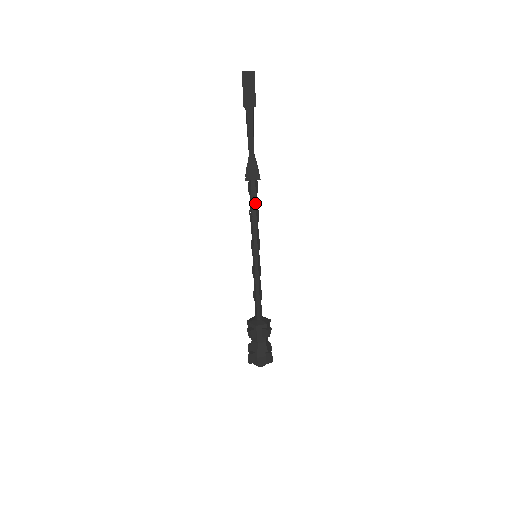
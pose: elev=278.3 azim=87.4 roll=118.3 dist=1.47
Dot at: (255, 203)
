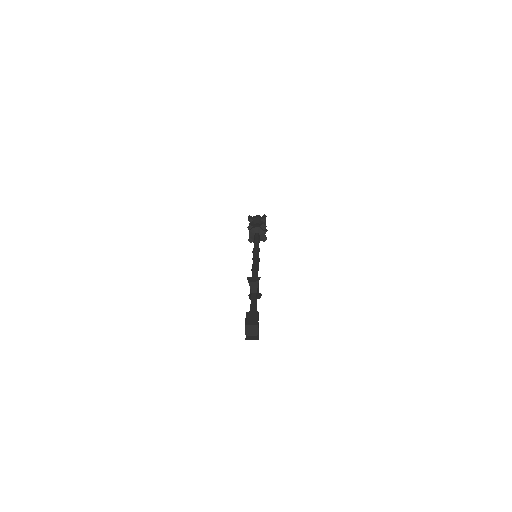
Dot at: occluded
